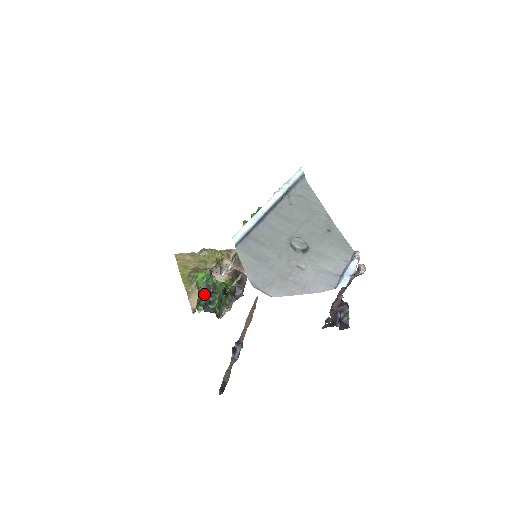
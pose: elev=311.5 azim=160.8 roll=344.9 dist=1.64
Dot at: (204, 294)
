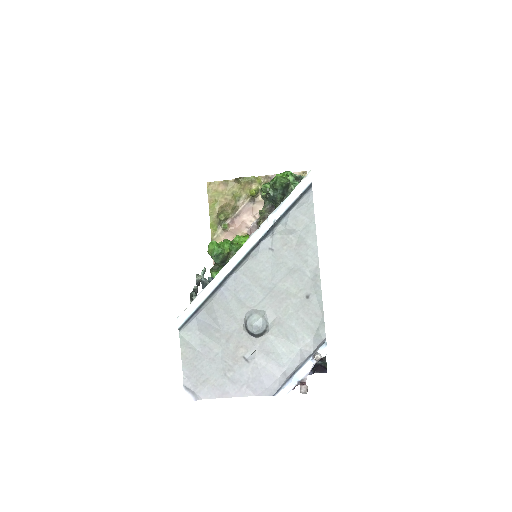
Dot at: (216, 262)
